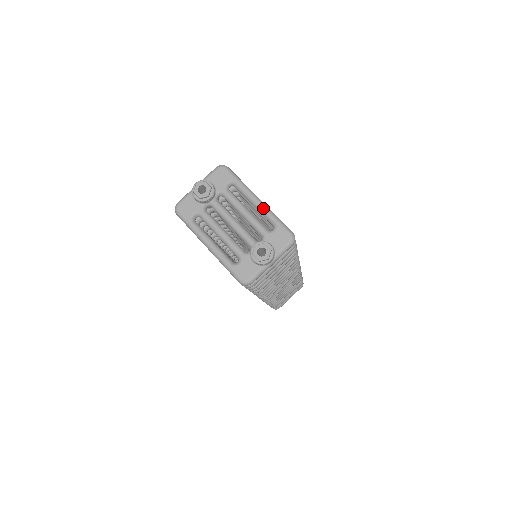
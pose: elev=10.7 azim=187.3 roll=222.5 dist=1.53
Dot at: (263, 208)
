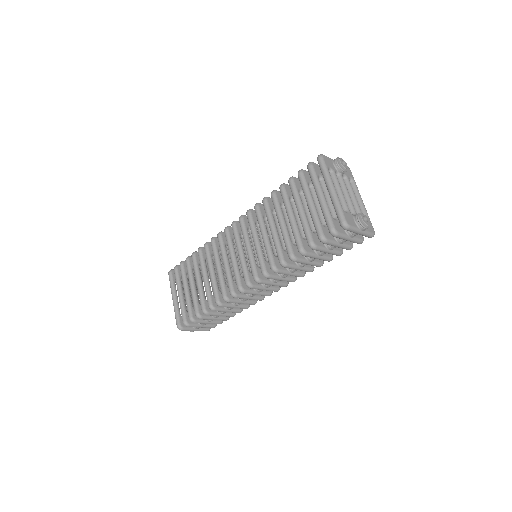
Dot at: (364, 206)
